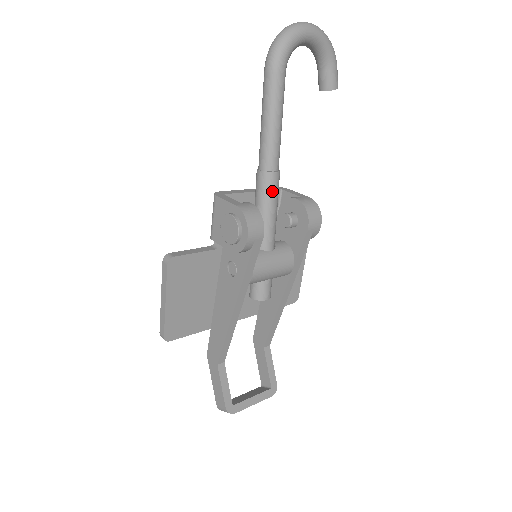
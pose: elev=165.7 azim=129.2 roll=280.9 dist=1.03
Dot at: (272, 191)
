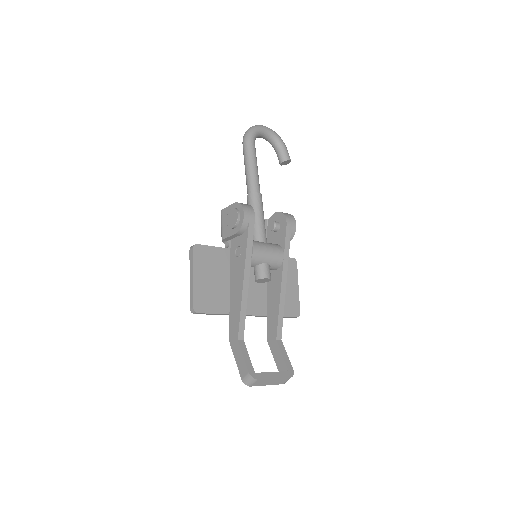
Dot at: (258, 204)
